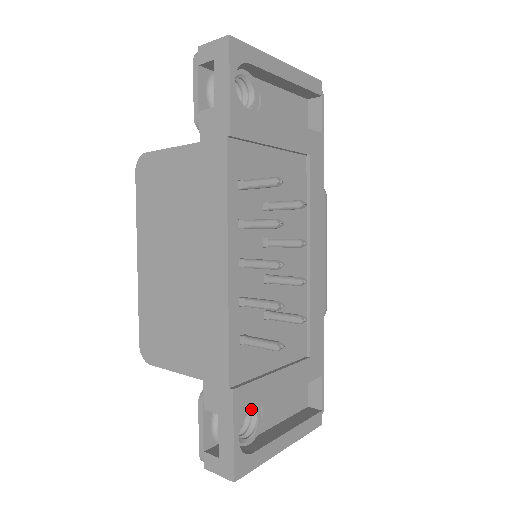
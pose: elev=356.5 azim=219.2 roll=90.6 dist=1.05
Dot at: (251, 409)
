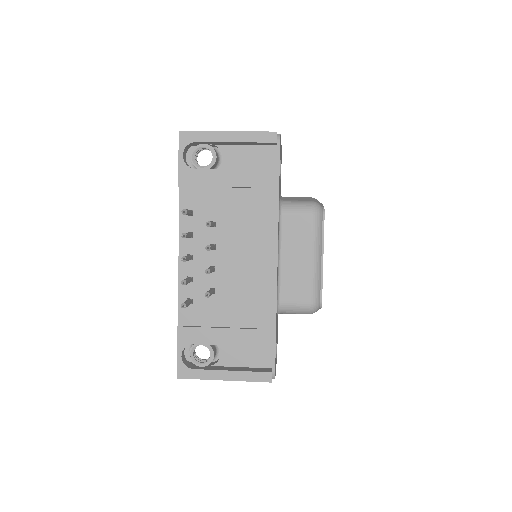
Dot at: (193, 343)
